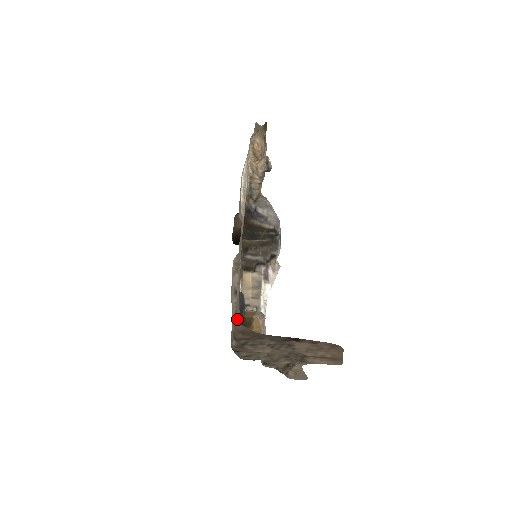
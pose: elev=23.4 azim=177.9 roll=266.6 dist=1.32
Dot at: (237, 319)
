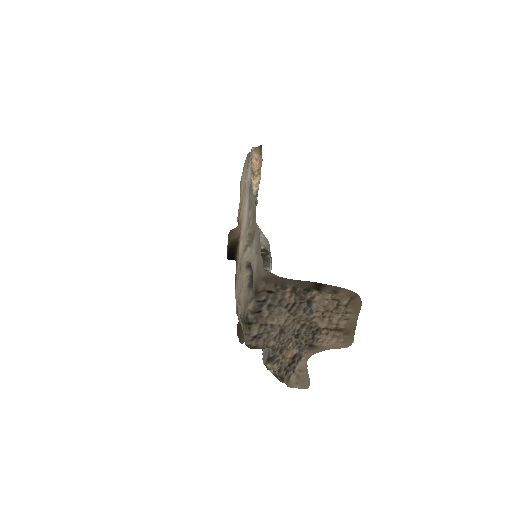
Dot at: (260, 267)
